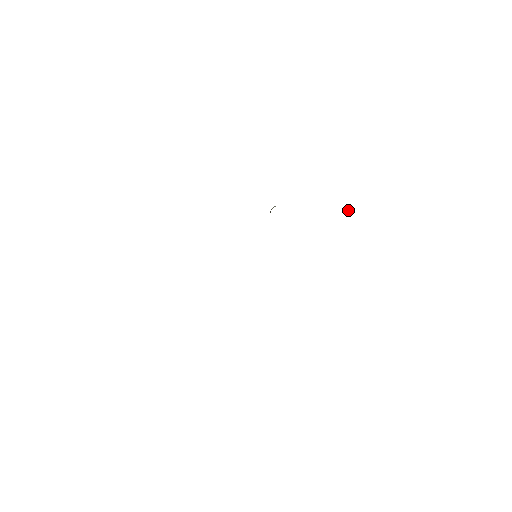
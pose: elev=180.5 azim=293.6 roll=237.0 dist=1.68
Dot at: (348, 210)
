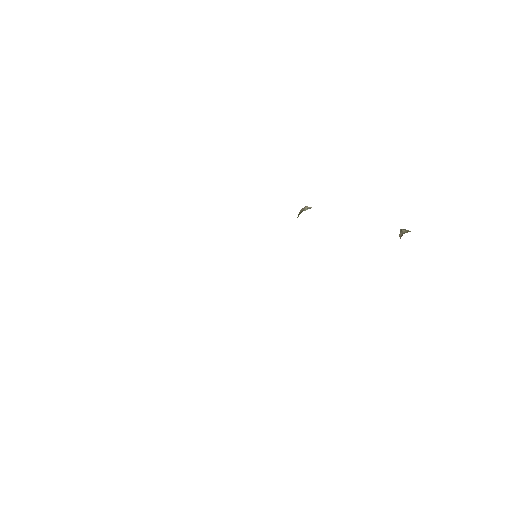
Dot at: (399, 234)
